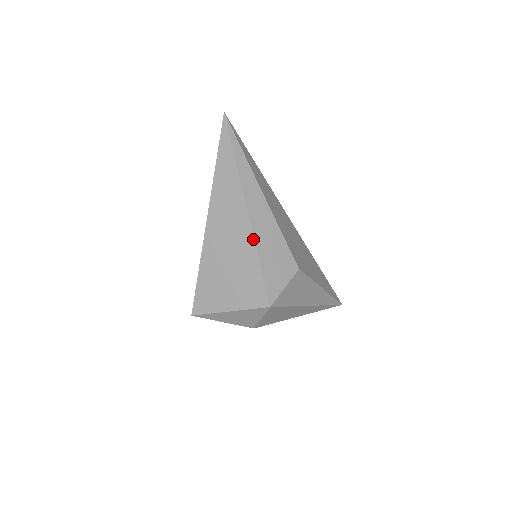
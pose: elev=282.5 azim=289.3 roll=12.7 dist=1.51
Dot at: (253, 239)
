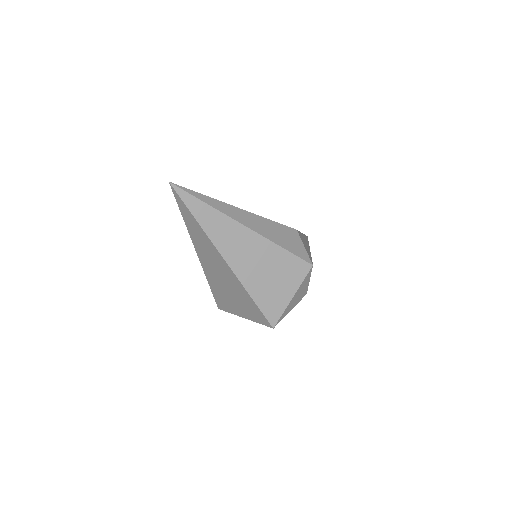
Dot at: (265, 239)
